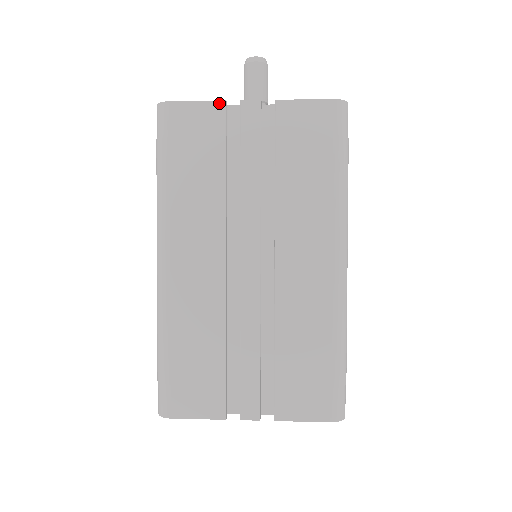
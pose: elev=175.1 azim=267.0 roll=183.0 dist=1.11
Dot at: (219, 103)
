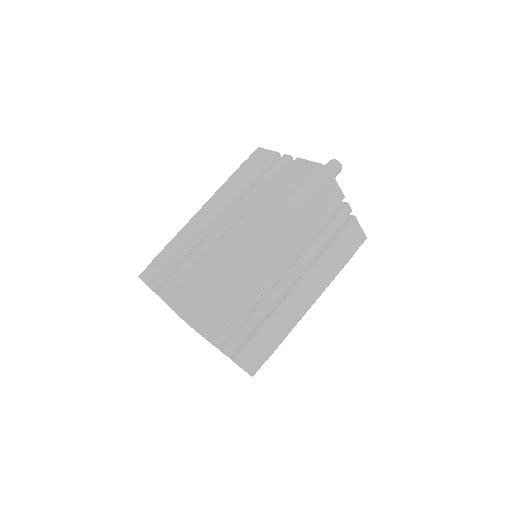
Dot at: (276, 153)
